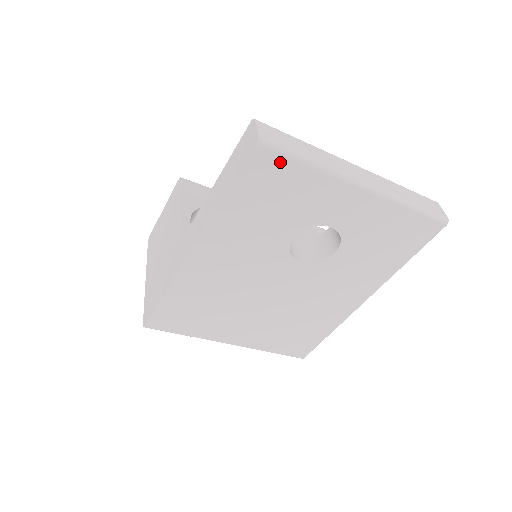
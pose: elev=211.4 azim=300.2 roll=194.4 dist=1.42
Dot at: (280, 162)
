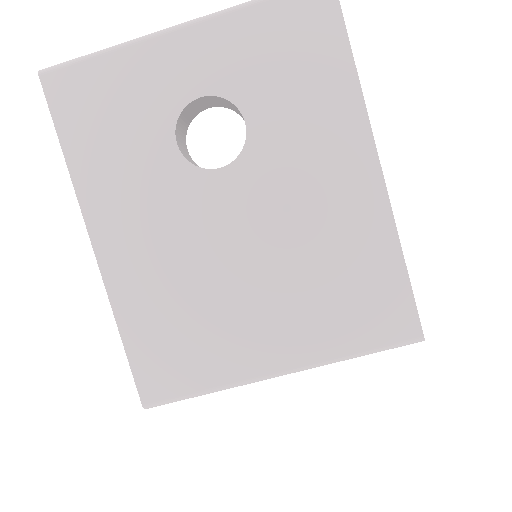
Dot at: (75, 74)
